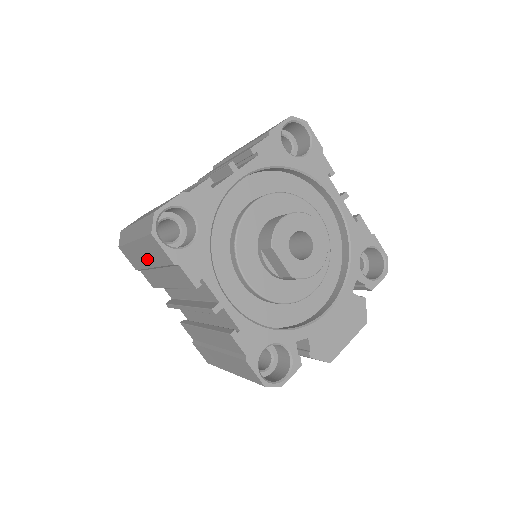
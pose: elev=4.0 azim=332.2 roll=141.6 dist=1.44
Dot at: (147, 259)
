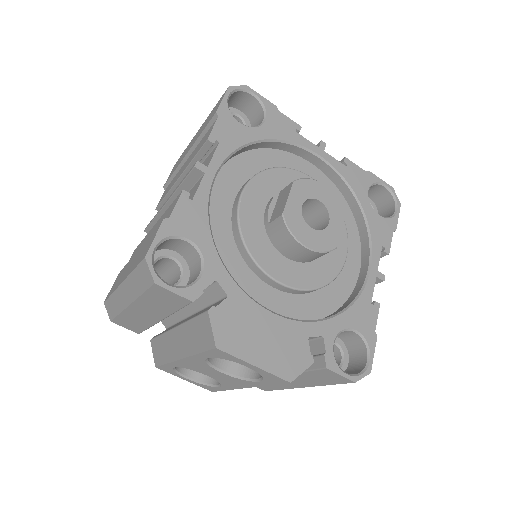
Dot at: occluded
